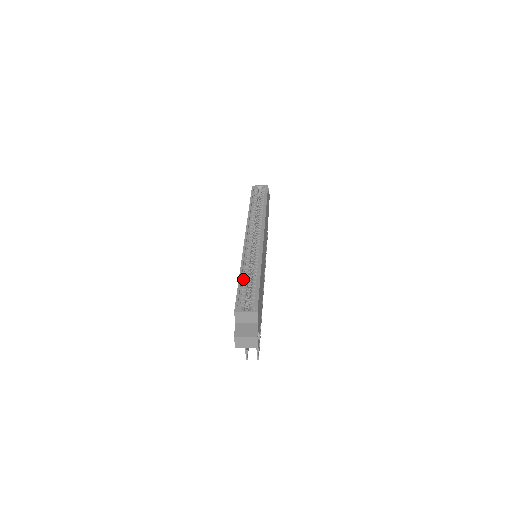
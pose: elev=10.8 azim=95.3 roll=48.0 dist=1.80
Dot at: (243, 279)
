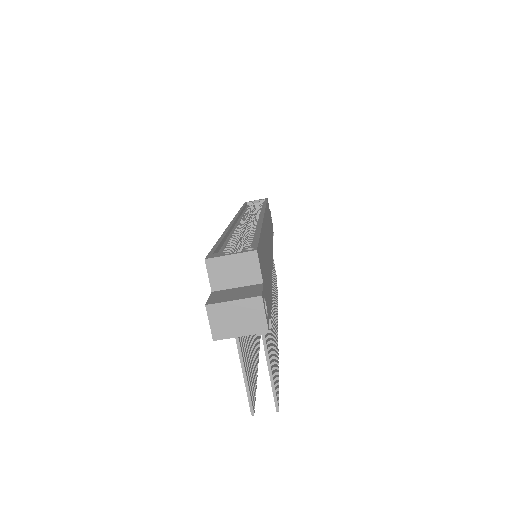
Dot at: (228, 240)
